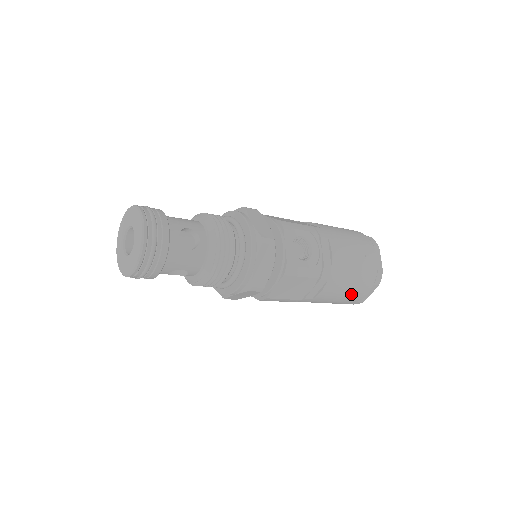
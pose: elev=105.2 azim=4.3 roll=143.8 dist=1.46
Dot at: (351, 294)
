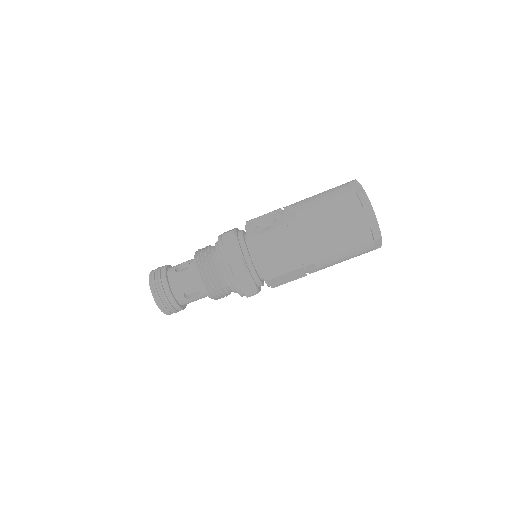
Dot at: (346, 227)
